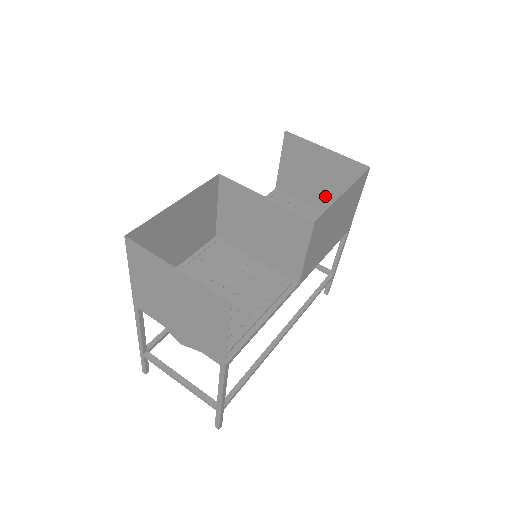
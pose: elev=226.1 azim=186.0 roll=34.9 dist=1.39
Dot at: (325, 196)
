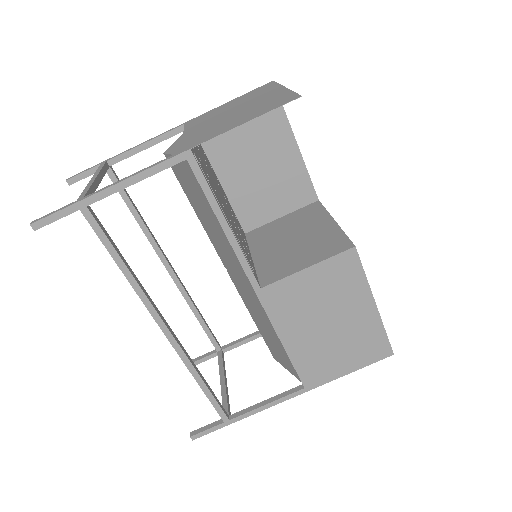
Dot at: occluded
